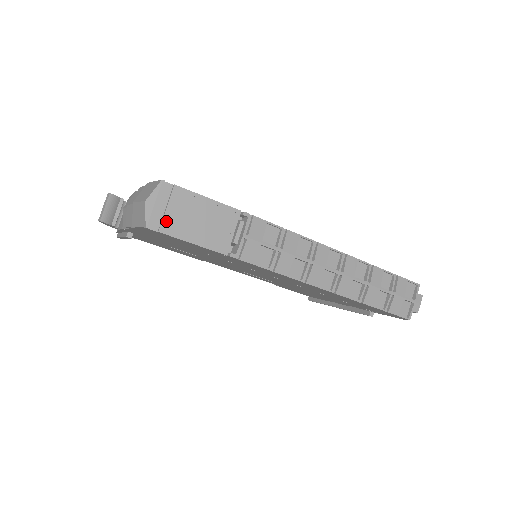
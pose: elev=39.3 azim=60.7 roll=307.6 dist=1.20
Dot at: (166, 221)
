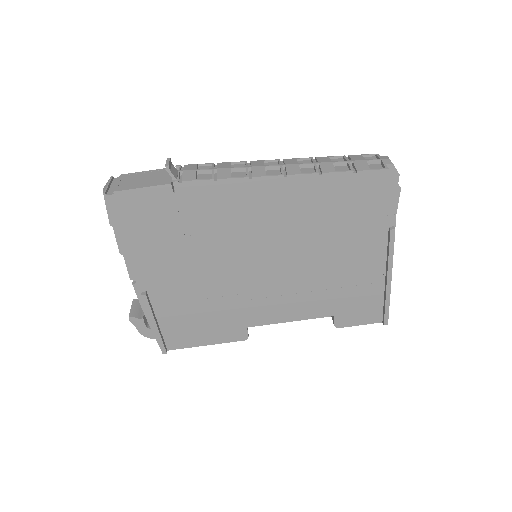
Dot at: (118, 187)
